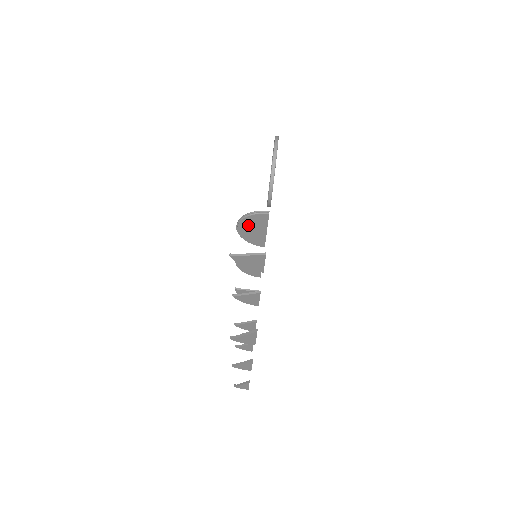
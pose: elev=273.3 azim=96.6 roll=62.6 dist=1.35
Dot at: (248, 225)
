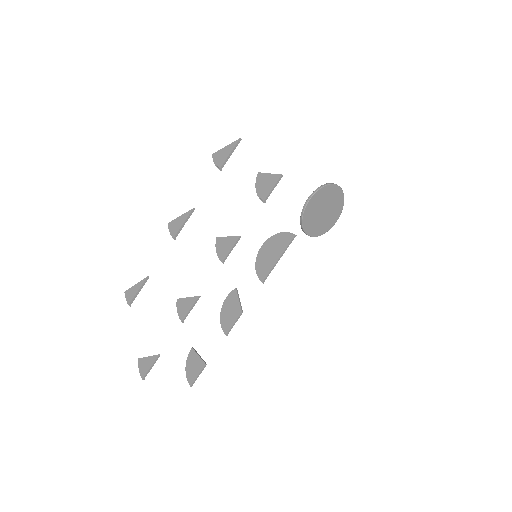
Dot at: (272, 245)
